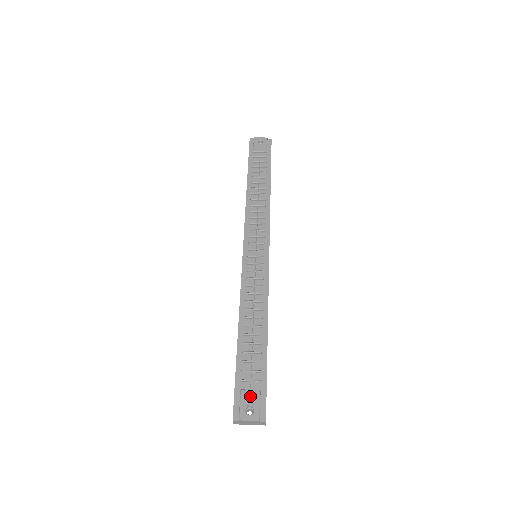
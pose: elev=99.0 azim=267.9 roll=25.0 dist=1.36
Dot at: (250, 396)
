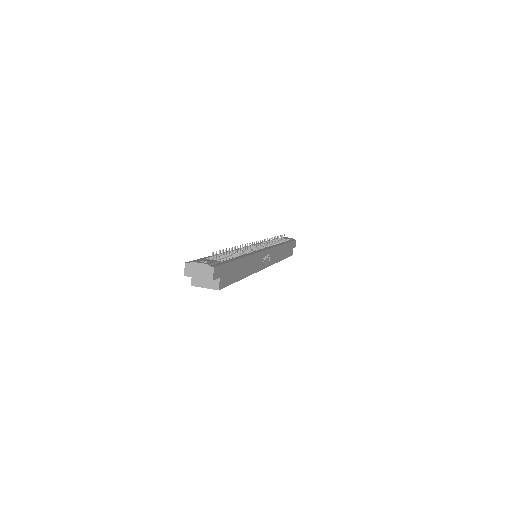
Dot at: (208, 260)
